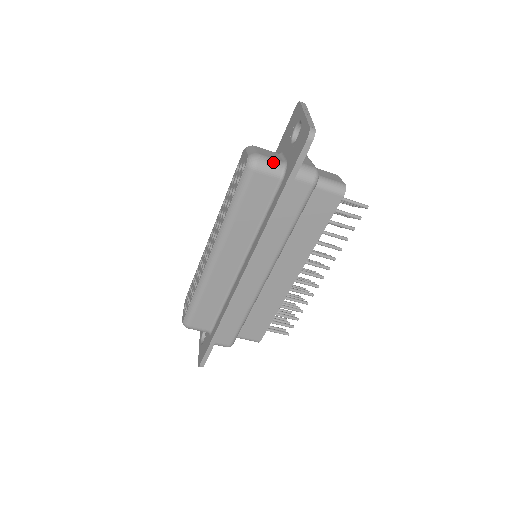
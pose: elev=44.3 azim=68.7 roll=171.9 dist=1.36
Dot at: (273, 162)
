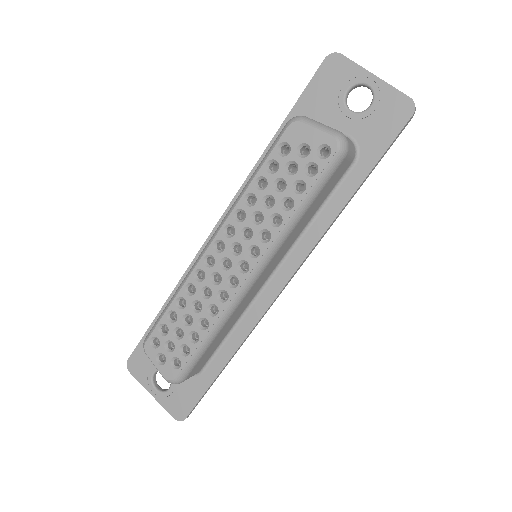
Dot at: (350, 141)
